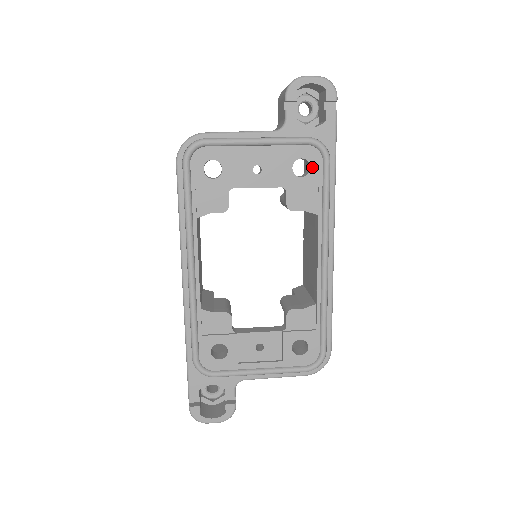
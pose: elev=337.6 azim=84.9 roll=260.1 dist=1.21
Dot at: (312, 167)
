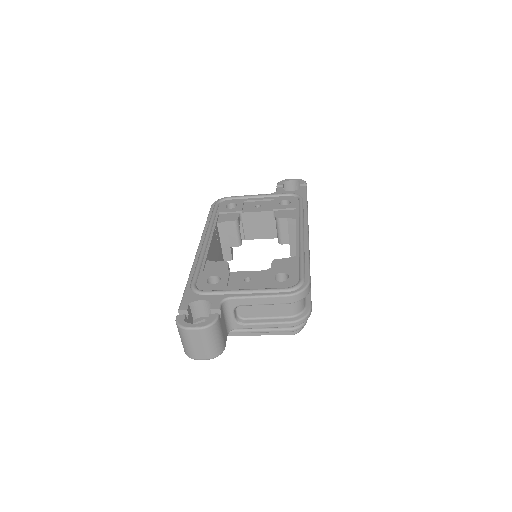
Dot at: (292, 202)
